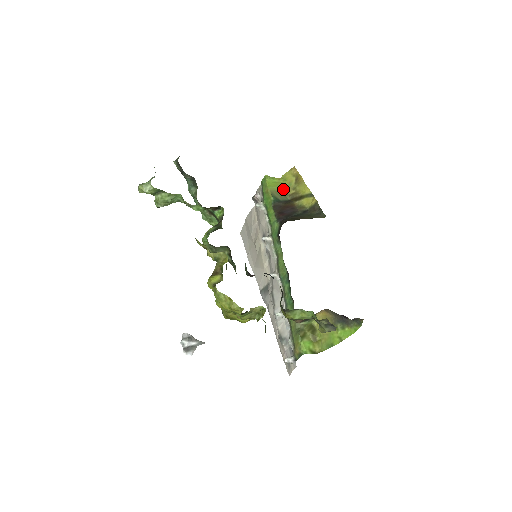
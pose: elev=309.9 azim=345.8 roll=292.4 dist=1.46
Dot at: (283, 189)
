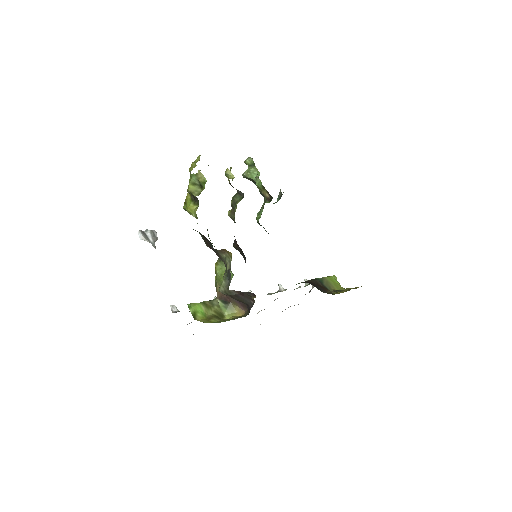
Dot at: (335, 287)
